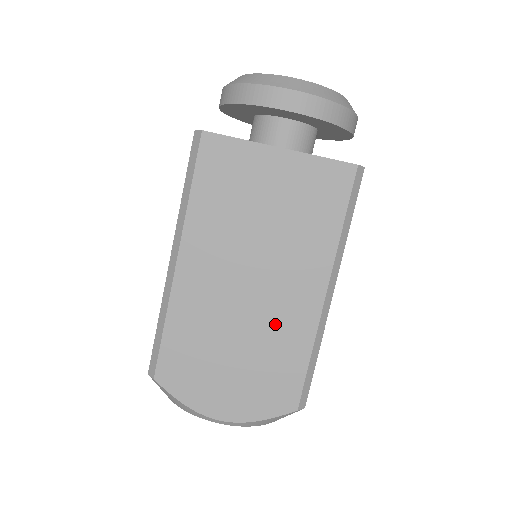
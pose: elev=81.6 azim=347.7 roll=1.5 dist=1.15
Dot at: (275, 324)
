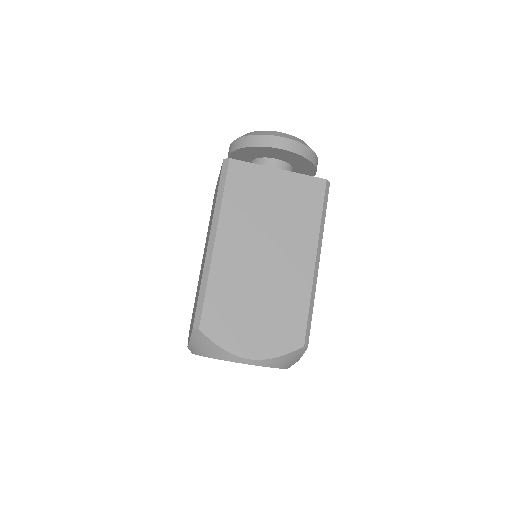
Dot at: (284, 283)
